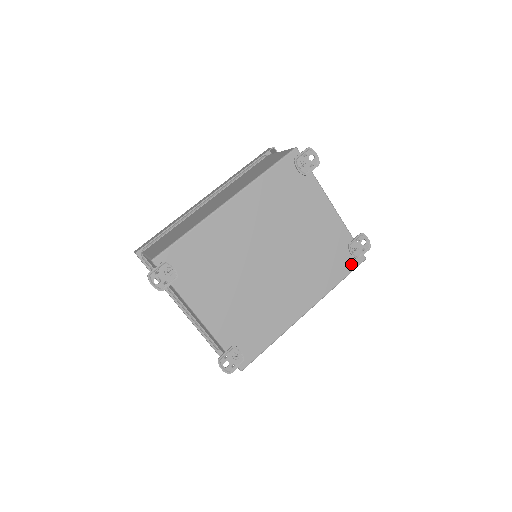
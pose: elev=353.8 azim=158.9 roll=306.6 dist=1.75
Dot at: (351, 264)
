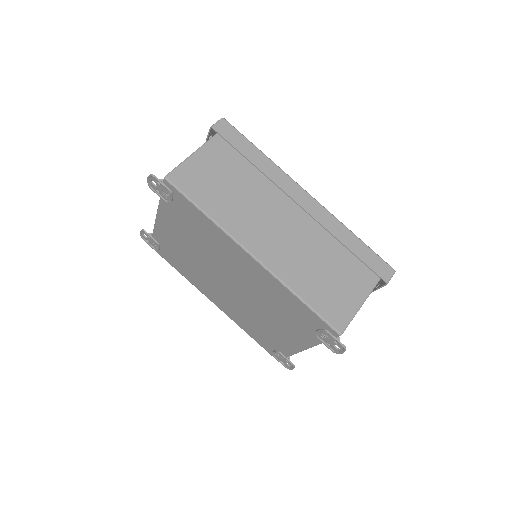
Dot at: (267, 348)
